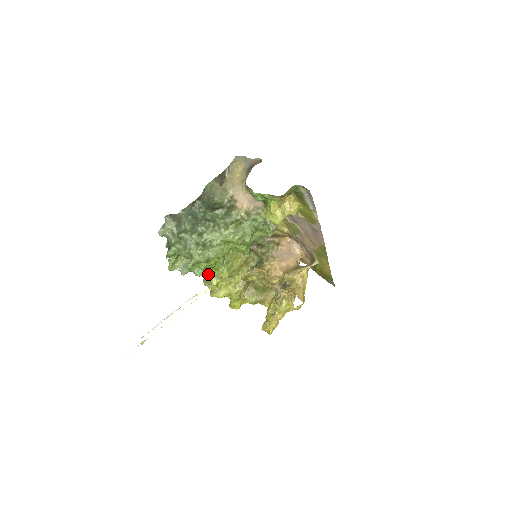
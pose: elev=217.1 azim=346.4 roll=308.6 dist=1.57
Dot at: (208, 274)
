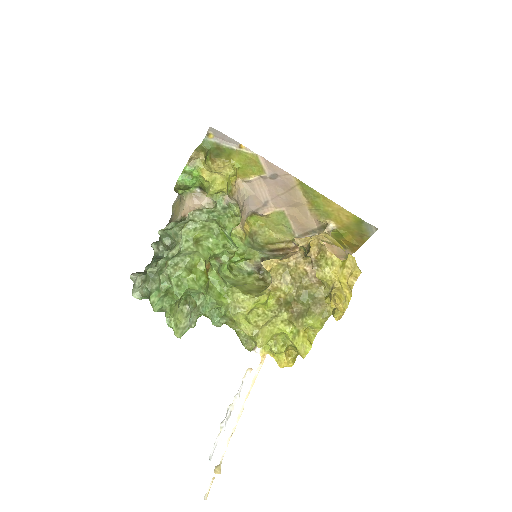
Dot at: (217, 303)
